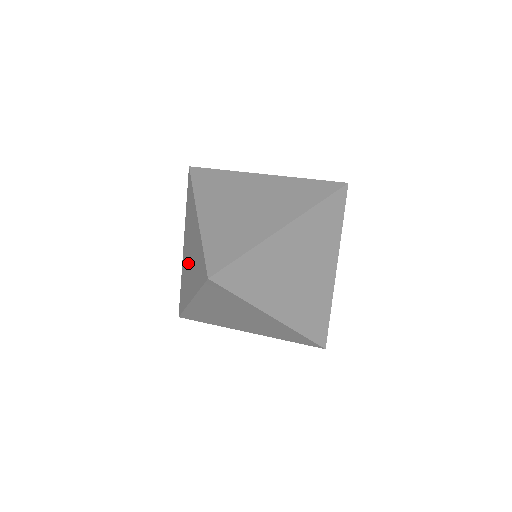
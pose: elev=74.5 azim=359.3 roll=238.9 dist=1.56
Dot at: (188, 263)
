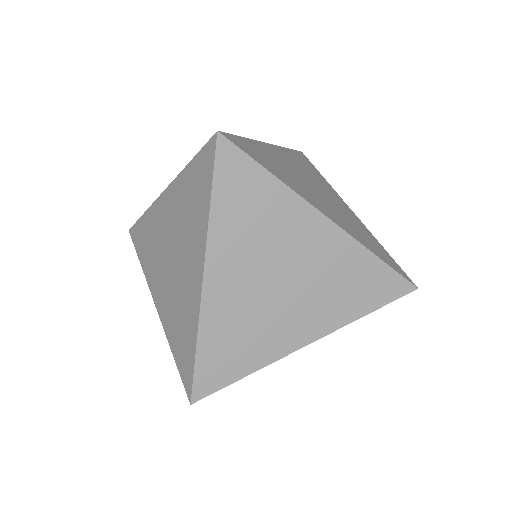
Dot at: occluded
